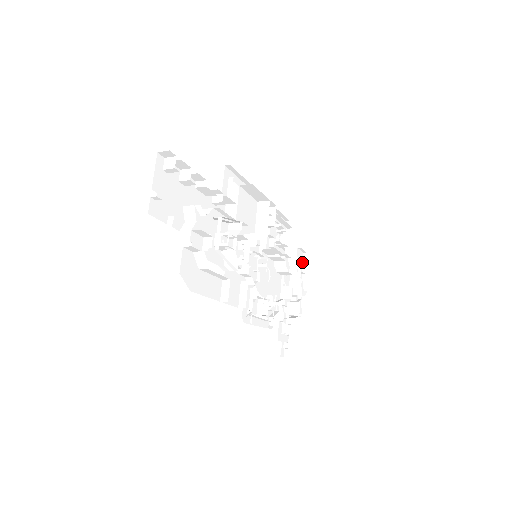
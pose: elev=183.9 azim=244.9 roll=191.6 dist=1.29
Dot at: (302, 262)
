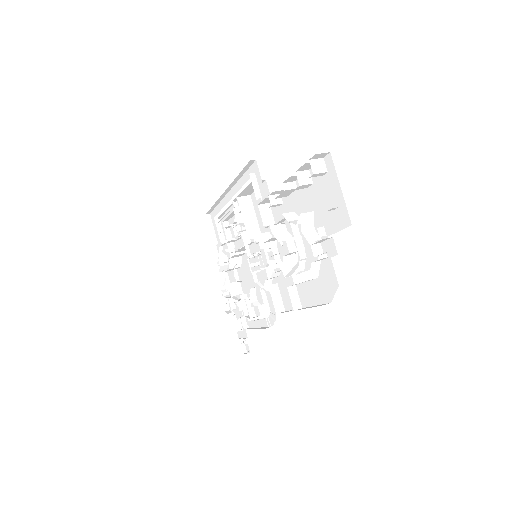
Dot at: occluded
